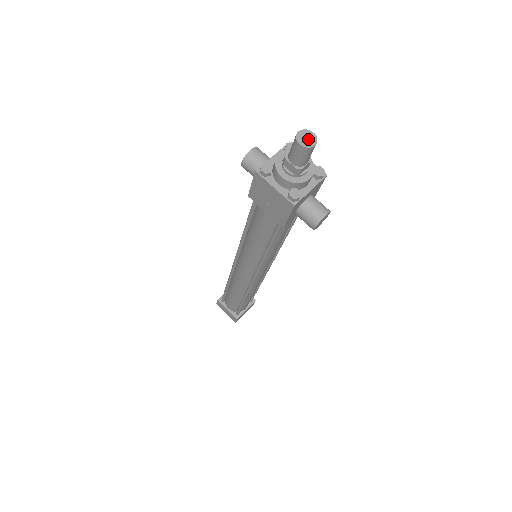
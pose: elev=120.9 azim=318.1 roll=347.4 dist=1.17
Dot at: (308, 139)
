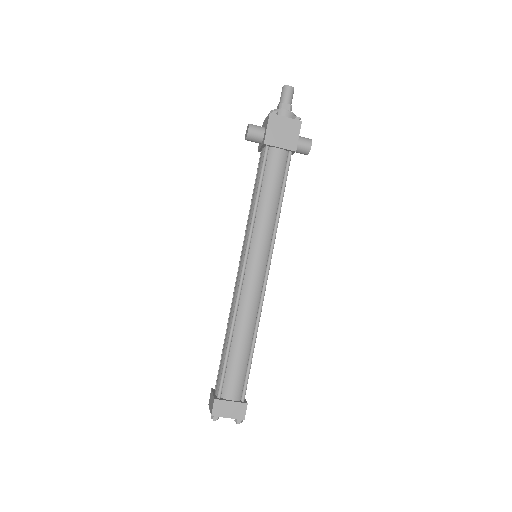
Dot at: (289, 88)
